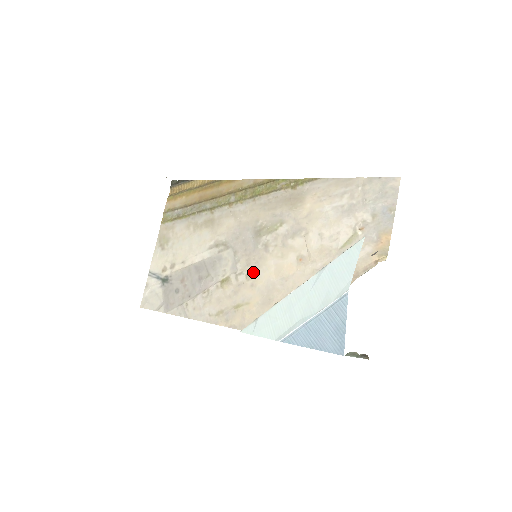
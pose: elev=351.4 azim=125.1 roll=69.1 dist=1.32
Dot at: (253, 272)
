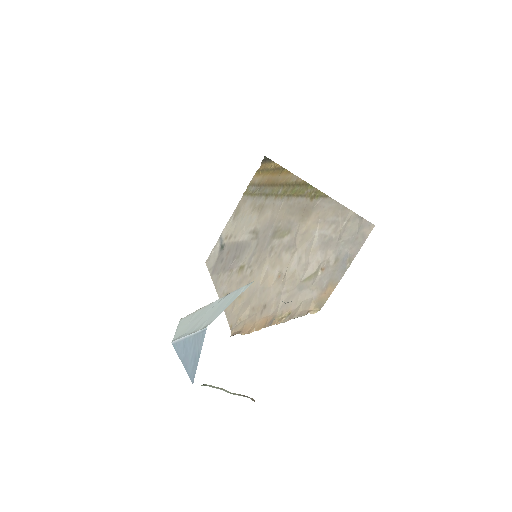
Dot at: (255, 270)
